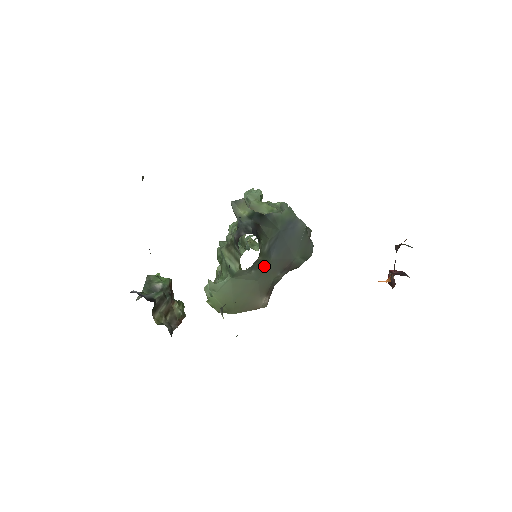
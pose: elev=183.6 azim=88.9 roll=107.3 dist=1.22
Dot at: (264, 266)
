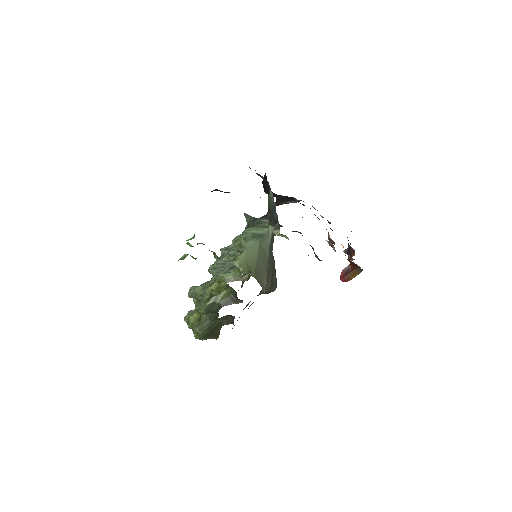
Dot at: (271, 251)
